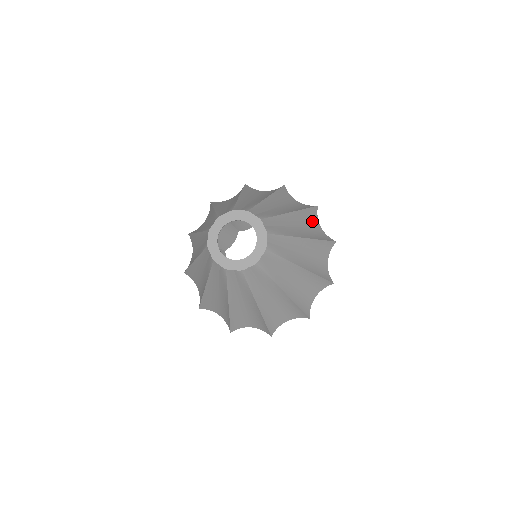
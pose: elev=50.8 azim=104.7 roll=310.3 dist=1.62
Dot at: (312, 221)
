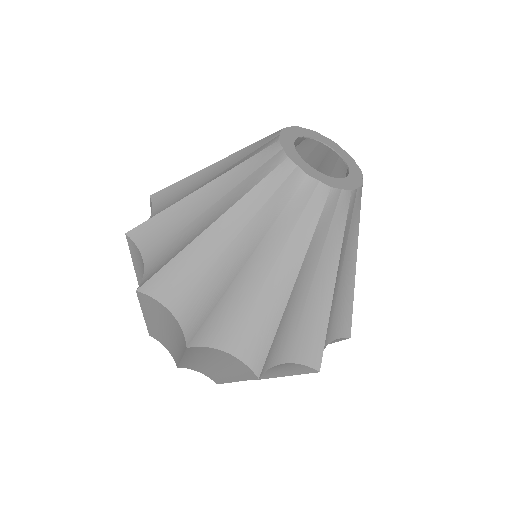
Dot at: occluded
